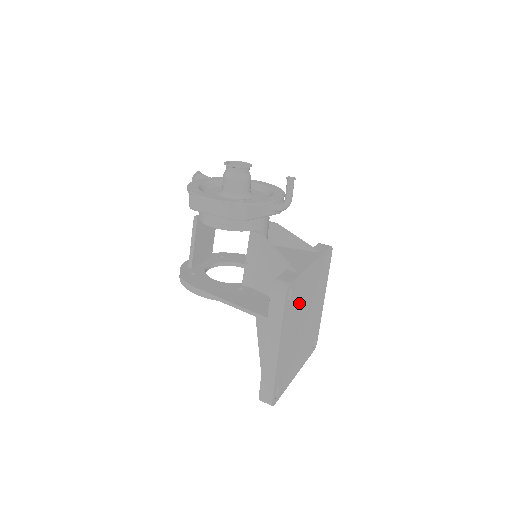
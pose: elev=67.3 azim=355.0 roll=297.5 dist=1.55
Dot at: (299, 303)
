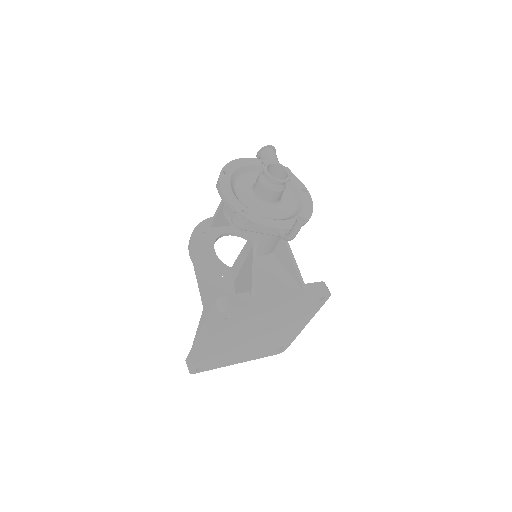
Dot at: (249, 322)
